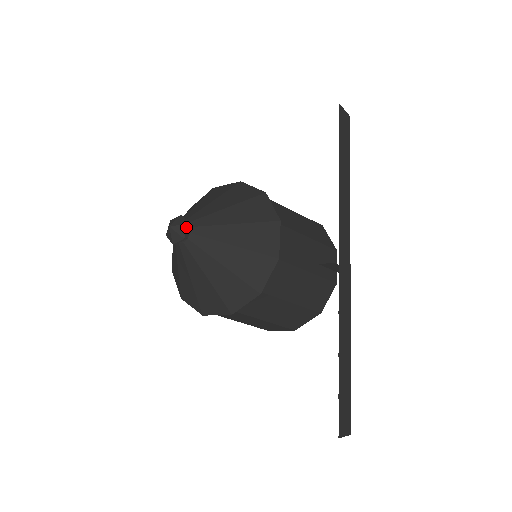
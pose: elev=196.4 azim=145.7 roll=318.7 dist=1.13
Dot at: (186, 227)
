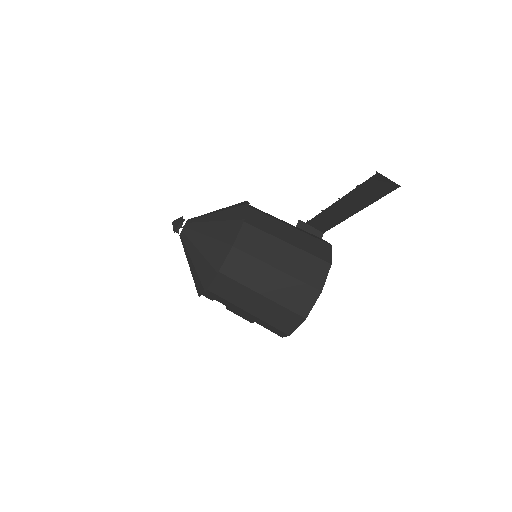
Dot at: occluded
